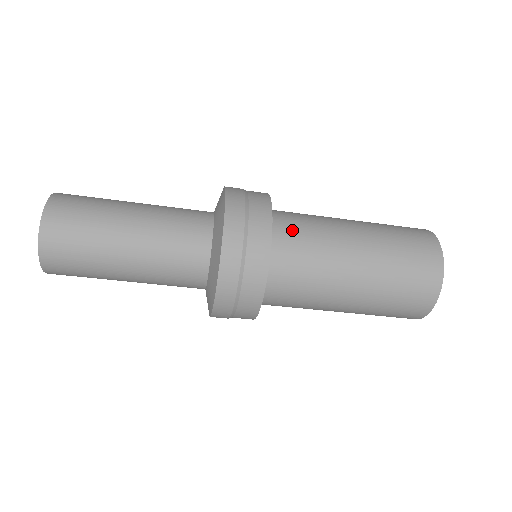
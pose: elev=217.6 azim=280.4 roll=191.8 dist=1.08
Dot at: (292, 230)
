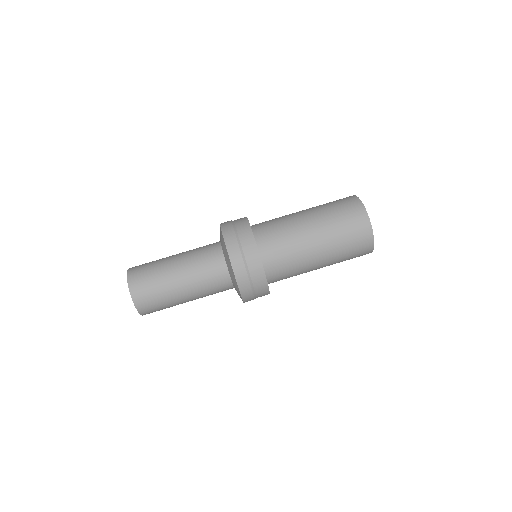
Dot at: occluded
